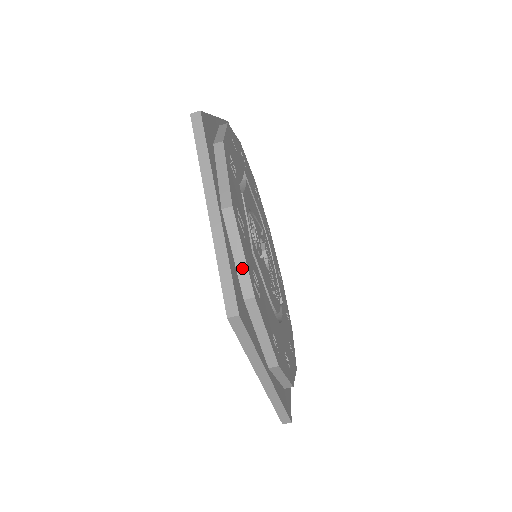
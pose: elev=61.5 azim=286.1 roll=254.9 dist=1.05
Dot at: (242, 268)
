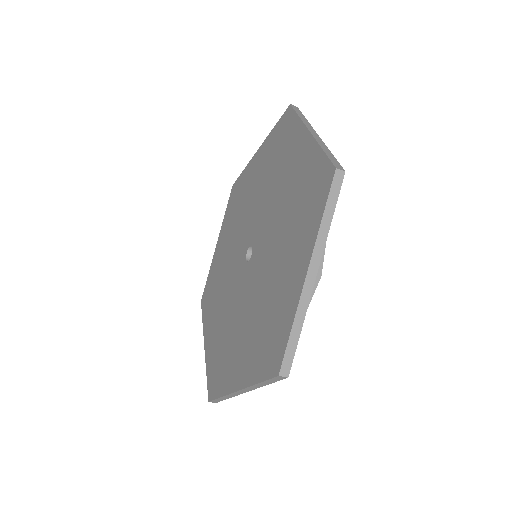
Dot at: occluded
